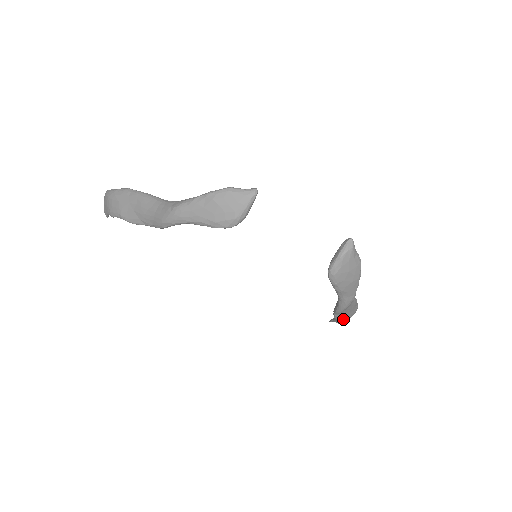
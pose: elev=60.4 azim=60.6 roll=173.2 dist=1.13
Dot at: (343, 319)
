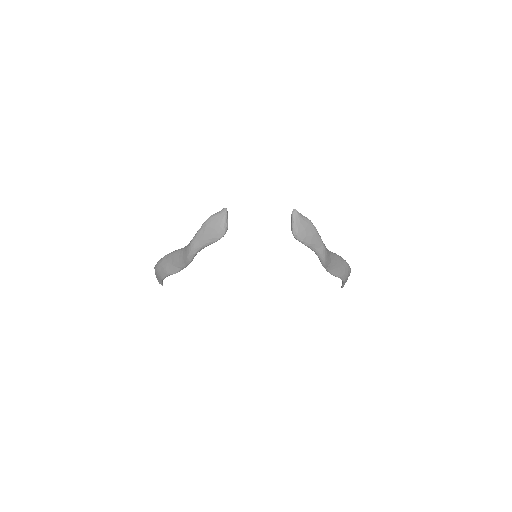
Dot at: (339, 274)
